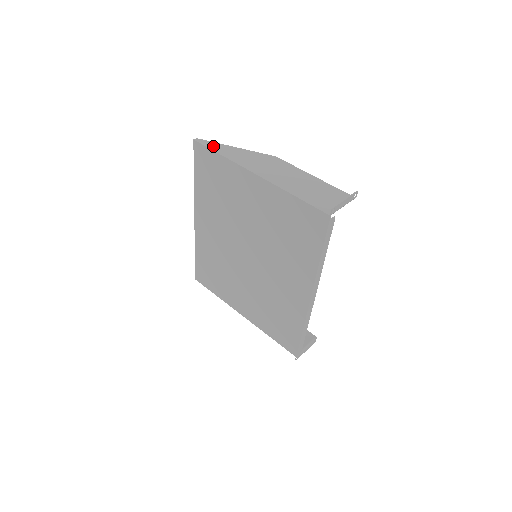
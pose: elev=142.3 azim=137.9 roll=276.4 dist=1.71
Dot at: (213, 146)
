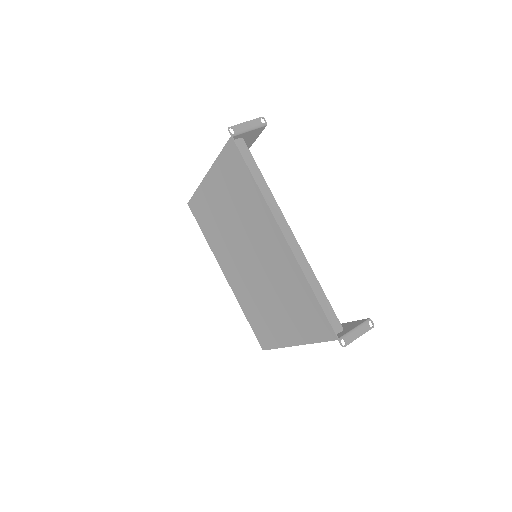
Dot at: occluded
